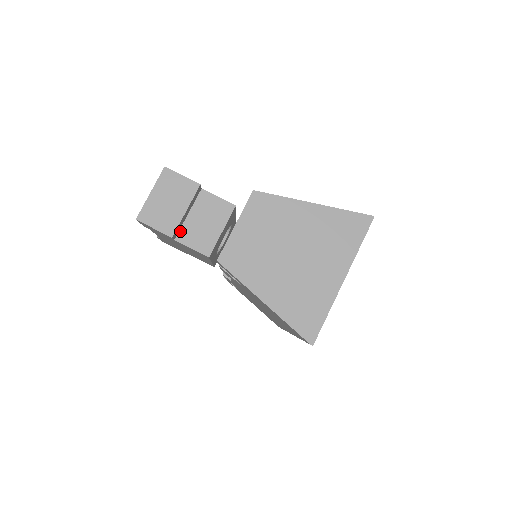
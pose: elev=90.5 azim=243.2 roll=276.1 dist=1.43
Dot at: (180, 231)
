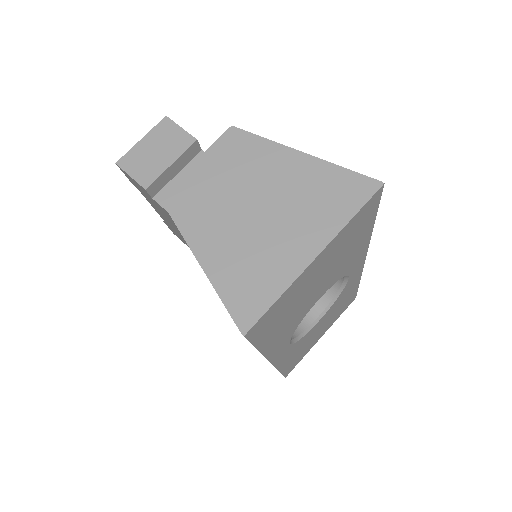
Dot at: (162, 190)
